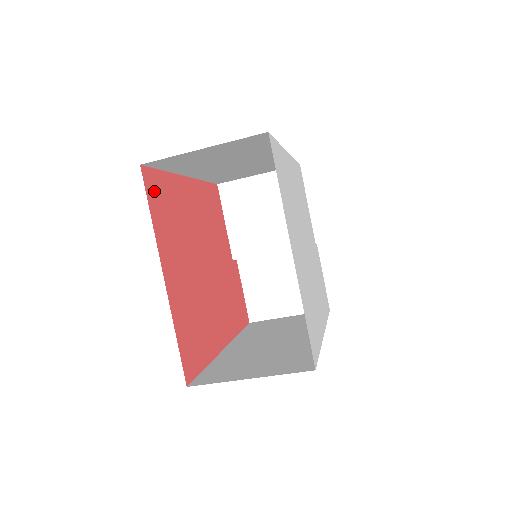
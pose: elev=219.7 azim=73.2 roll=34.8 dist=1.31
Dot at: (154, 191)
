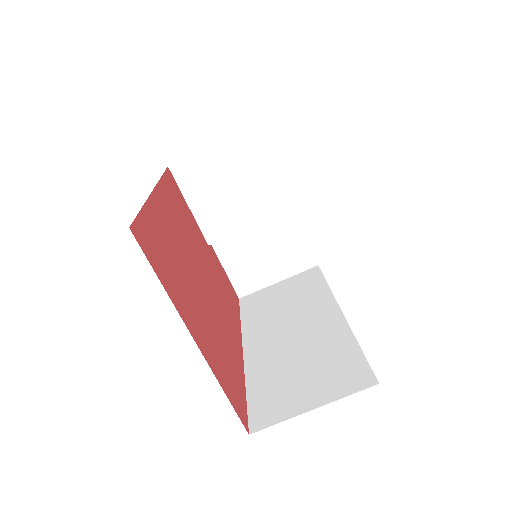
Dot at: (149, 246)
